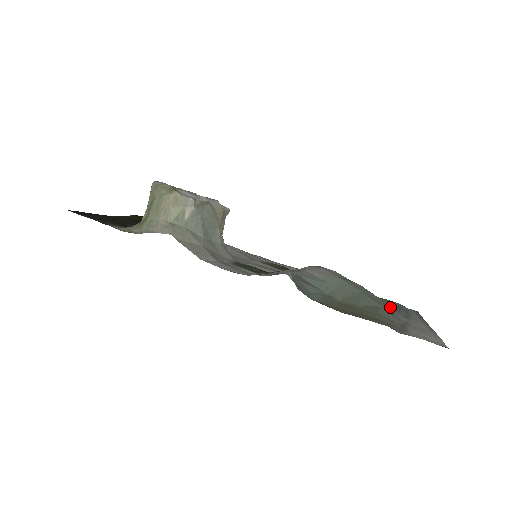
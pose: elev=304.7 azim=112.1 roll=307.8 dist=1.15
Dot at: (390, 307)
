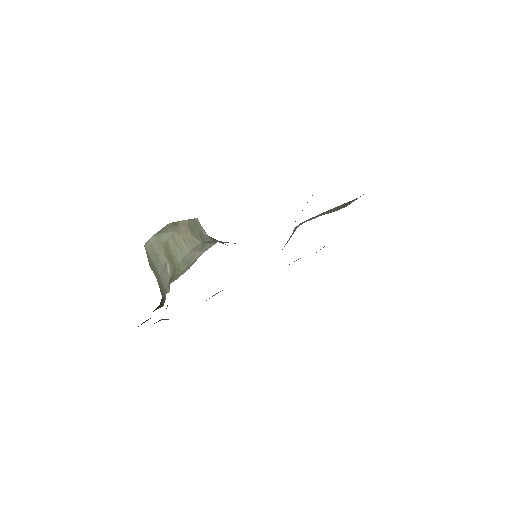
Dot at: occluded
